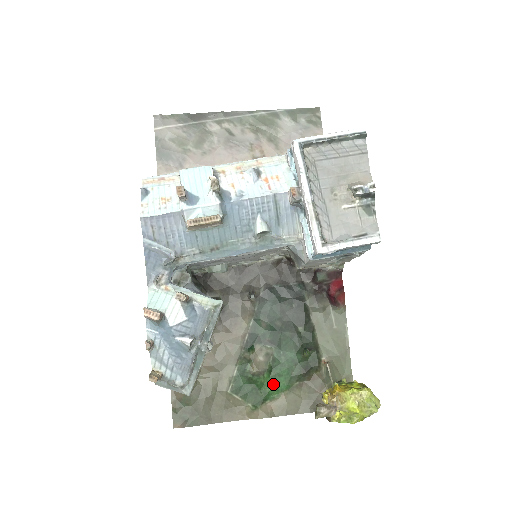
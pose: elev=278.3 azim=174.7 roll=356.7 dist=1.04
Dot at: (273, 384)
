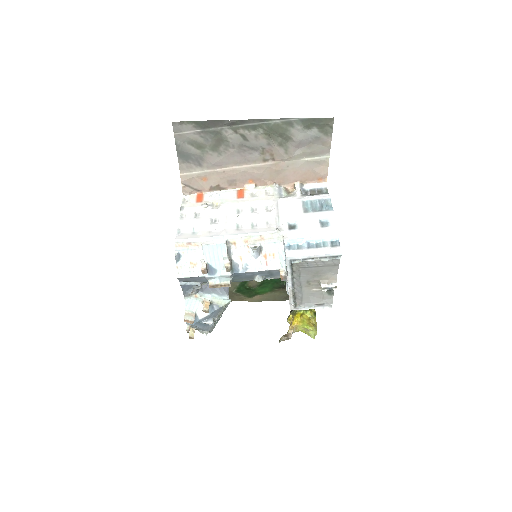
Dot at: (261, 290)
